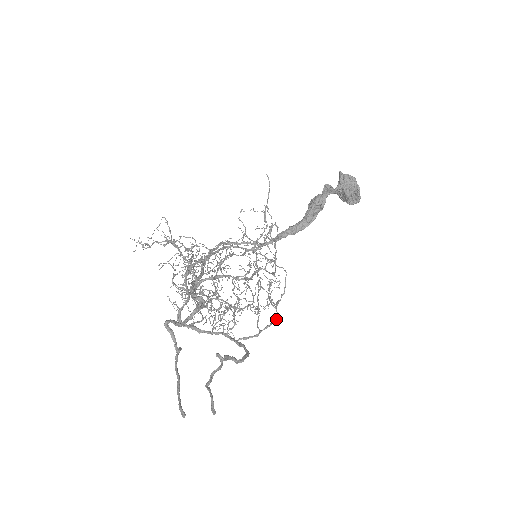
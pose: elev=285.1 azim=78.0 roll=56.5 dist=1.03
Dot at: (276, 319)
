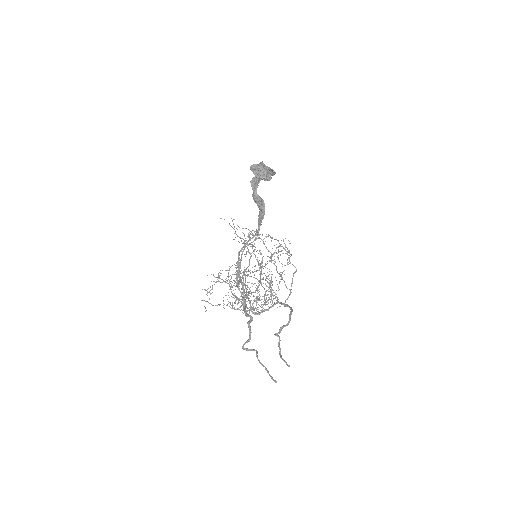
Dot at: (293, 274)
